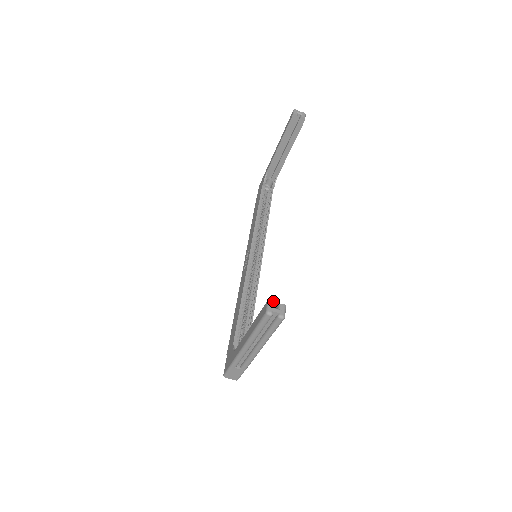
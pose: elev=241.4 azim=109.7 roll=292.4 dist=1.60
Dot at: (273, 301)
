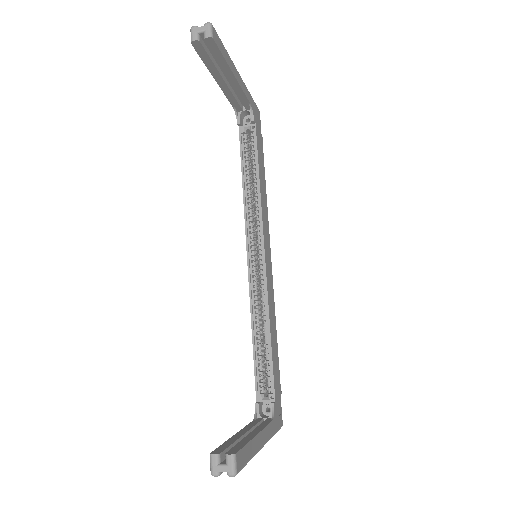
Dot at: (215, 454)
